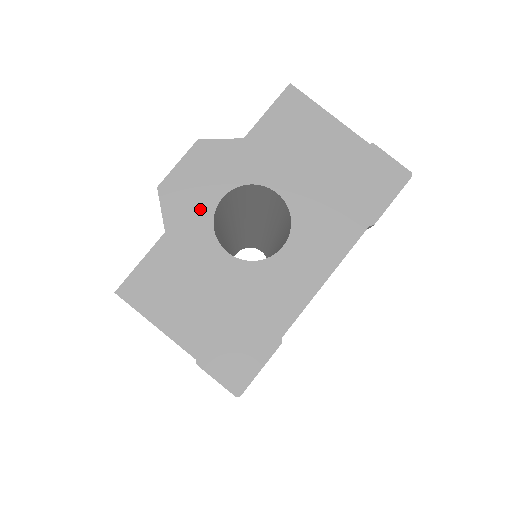
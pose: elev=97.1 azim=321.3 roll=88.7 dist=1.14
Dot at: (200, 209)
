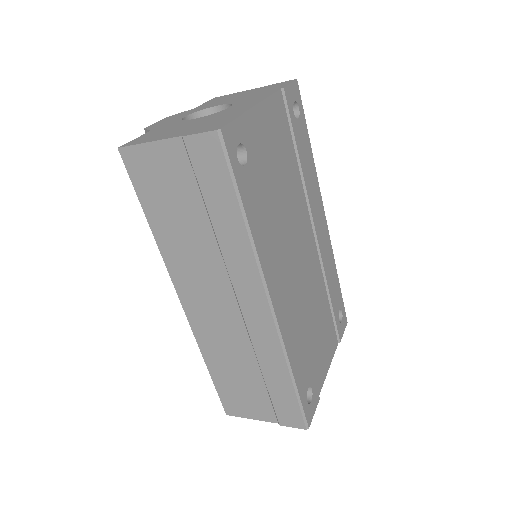
Dot at: (172, 122)
